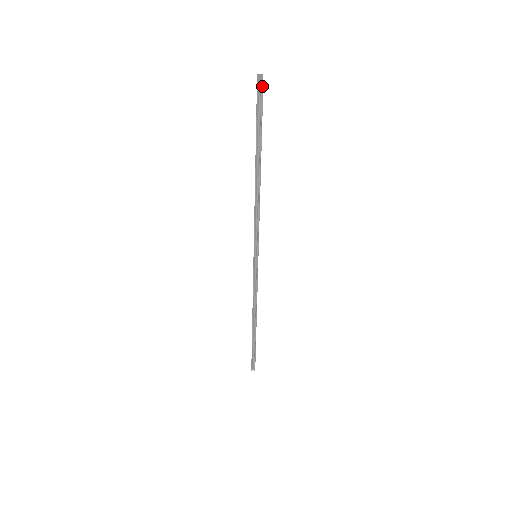
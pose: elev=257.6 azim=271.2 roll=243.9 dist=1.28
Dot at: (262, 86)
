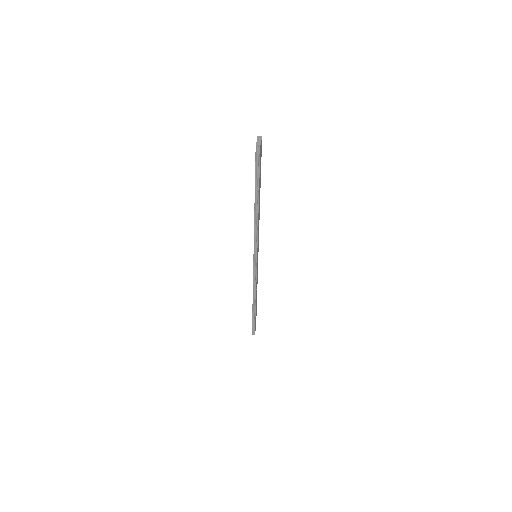
Dot at: (259, 148)
